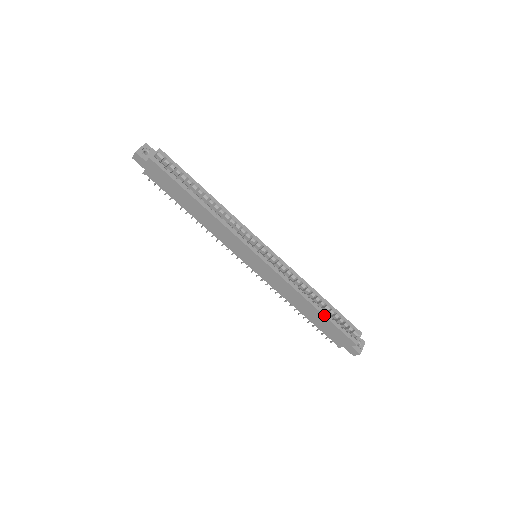
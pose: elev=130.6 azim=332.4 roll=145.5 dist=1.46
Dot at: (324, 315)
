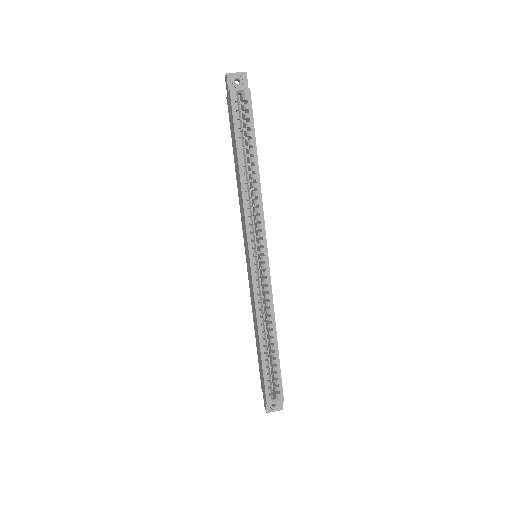
Dot at: (262, 357)
